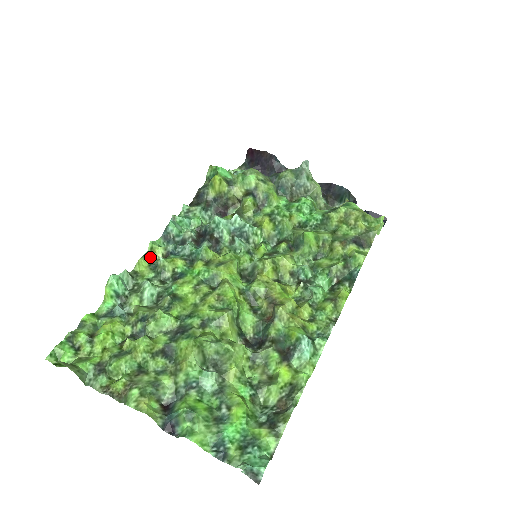
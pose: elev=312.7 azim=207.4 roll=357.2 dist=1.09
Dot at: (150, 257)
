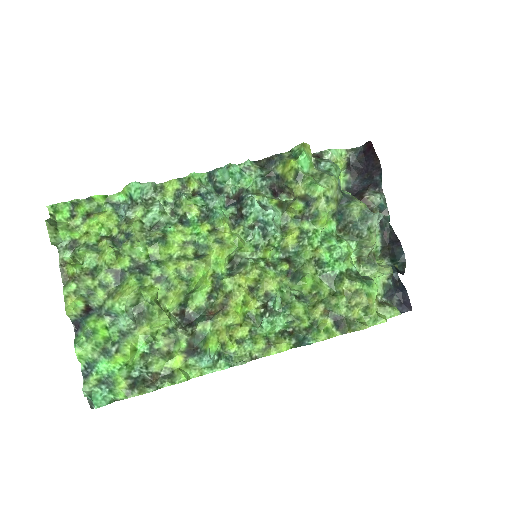
Dot at: (184, 183)
